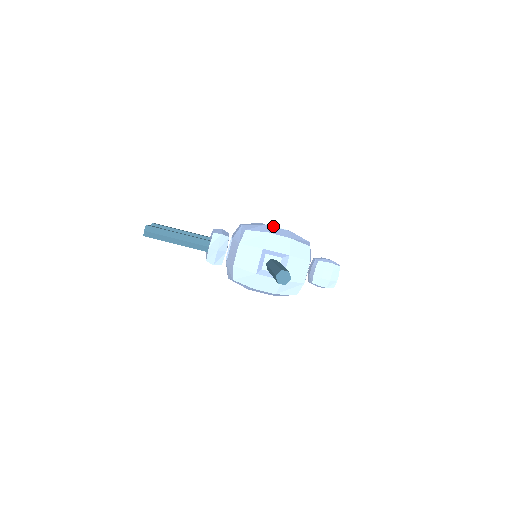
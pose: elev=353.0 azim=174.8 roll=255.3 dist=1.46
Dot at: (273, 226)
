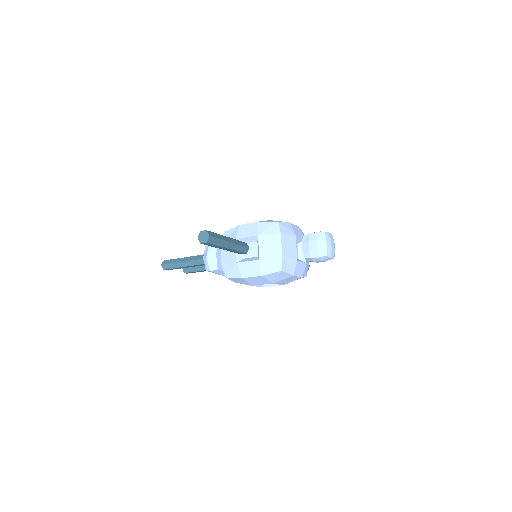
Dot at: occluded
